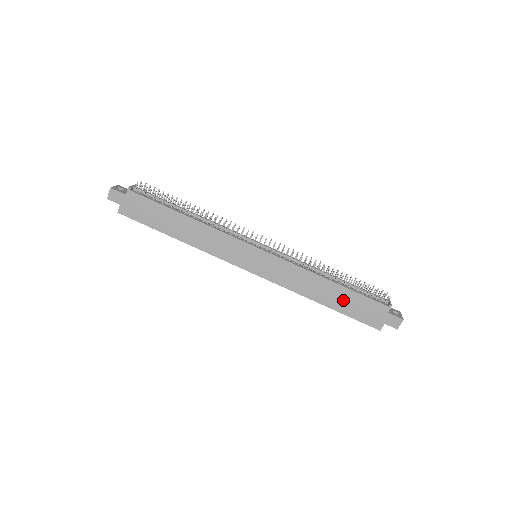
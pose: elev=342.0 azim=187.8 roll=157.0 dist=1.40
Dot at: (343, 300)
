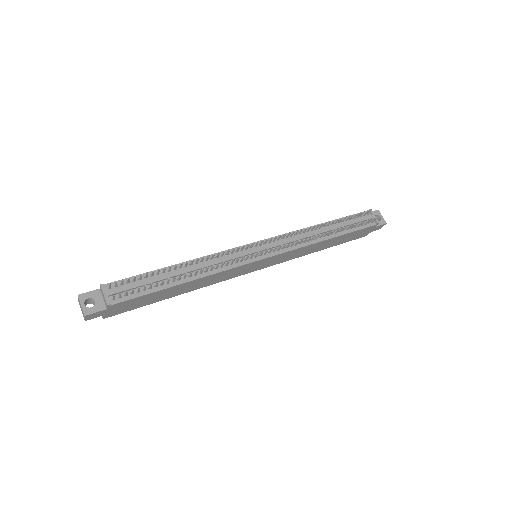
Dot at: (339, 240)
